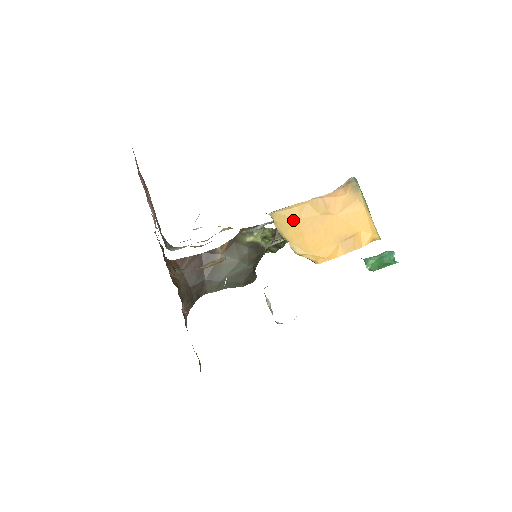
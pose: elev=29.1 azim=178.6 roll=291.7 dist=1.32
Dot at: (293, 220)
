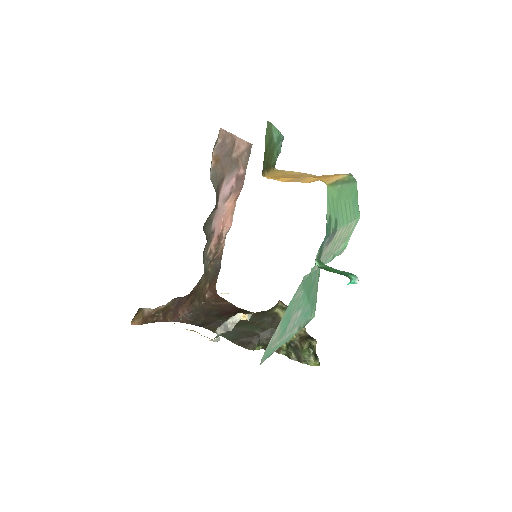
Dot at: (285, 173)
